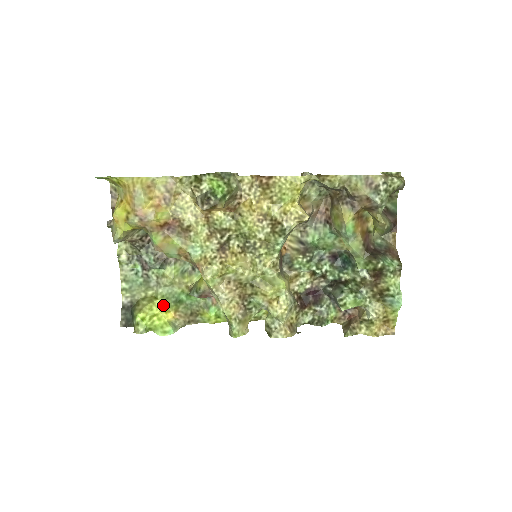
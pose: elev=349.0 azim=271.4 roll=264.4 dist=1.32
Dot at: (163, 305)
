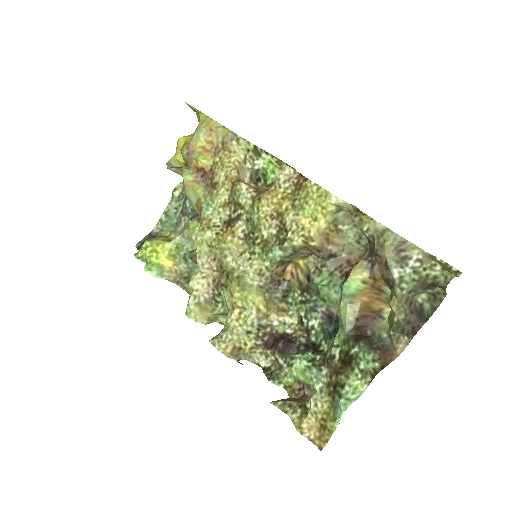
Dot at: (170, 250)
